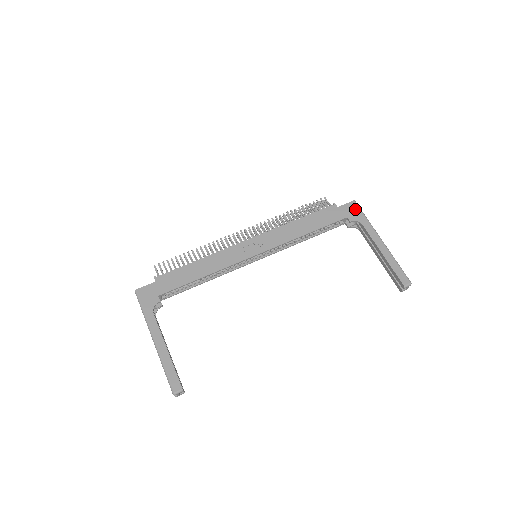
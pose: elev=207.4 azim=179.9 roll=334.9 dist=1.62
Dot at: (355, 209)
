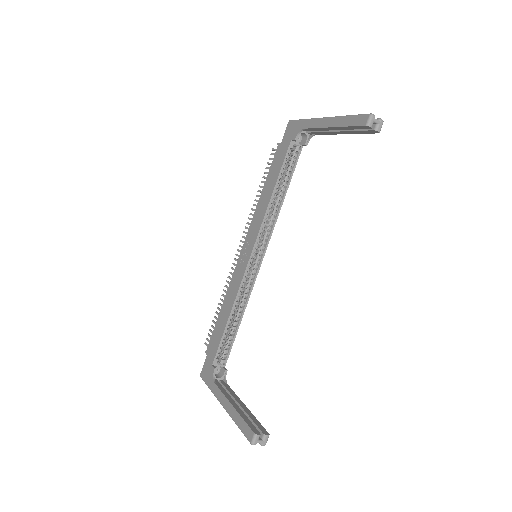
Dot at: (293, 126)
